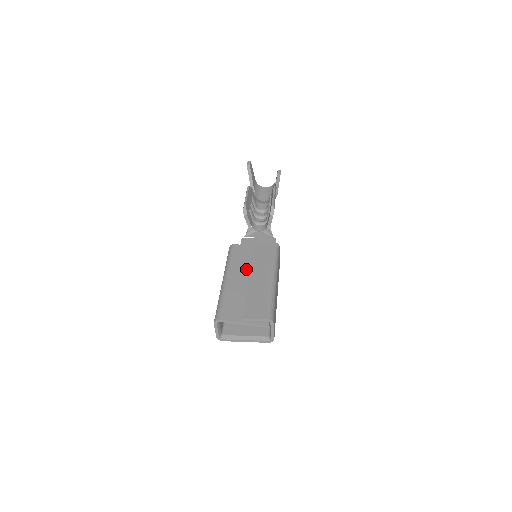
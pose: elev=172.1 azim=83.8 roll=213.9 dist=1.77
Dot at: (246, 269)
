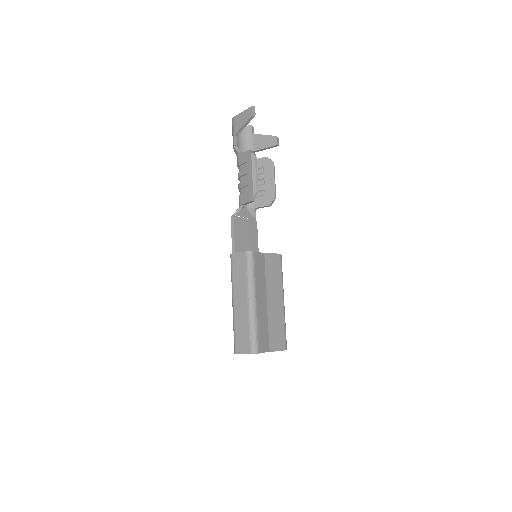
Dot at: (264, 286)
